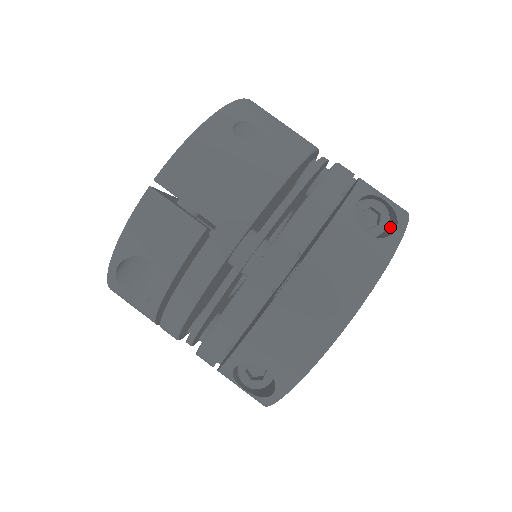
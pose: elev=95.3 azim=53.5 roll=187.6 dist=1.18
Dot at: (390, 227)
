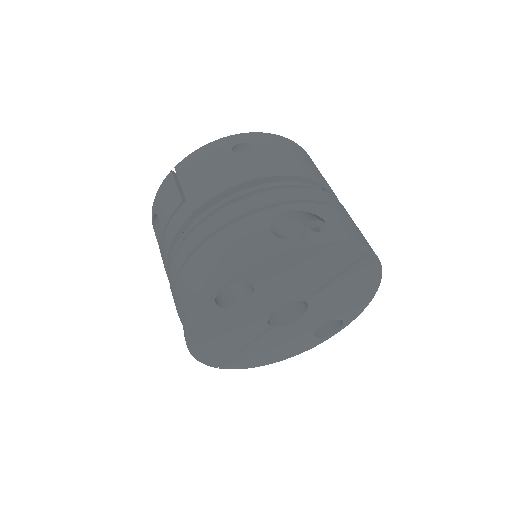
Dot at: occluded
